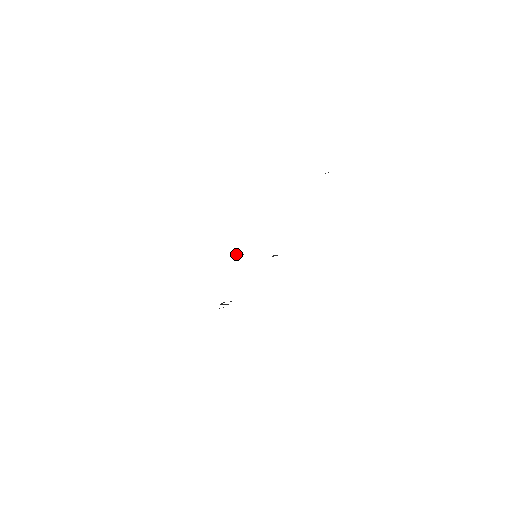
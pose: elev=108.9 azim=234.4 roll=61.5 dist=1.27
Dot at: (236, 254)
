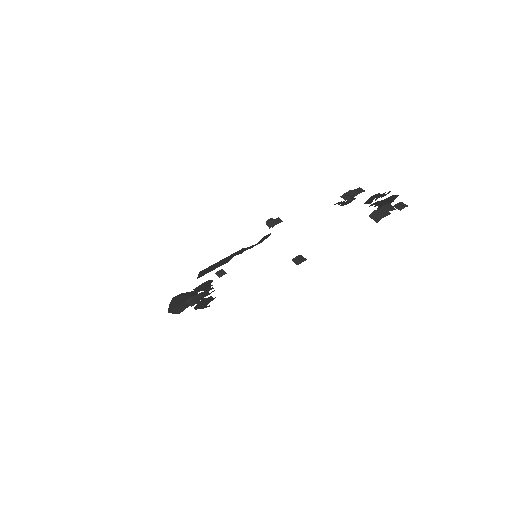
Dot at: (217, 274)
